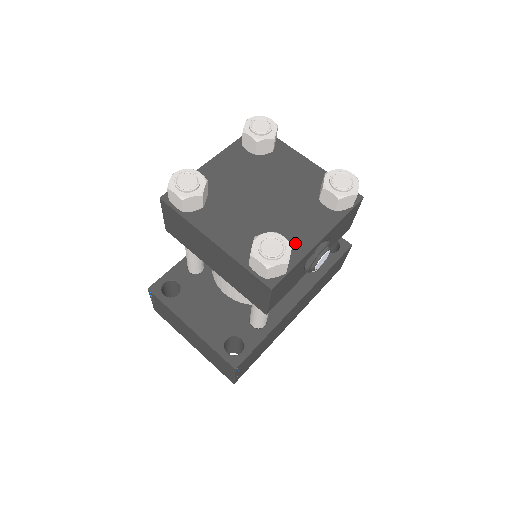
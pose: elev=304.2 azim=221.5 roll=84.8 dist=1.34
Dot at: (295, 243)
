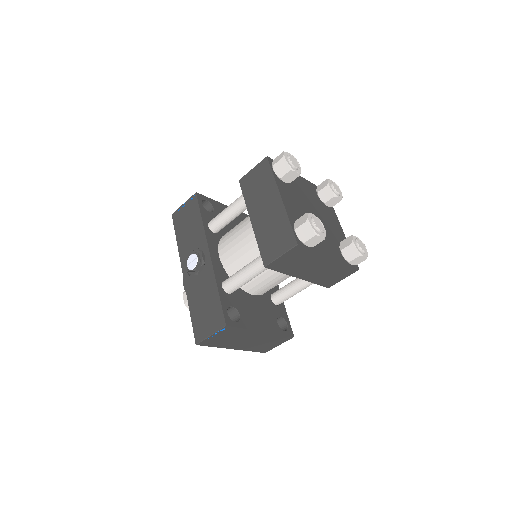
Dot at: (341, 237)
